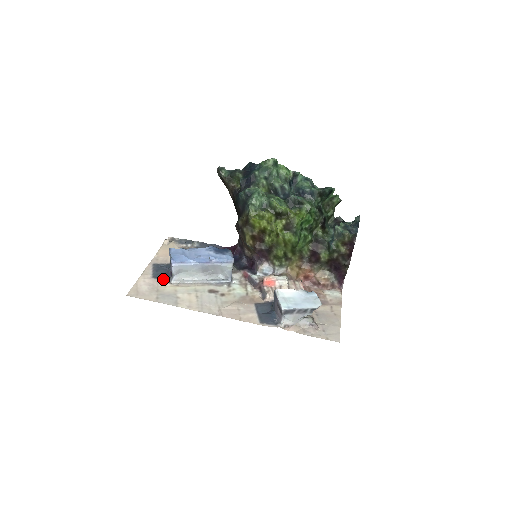
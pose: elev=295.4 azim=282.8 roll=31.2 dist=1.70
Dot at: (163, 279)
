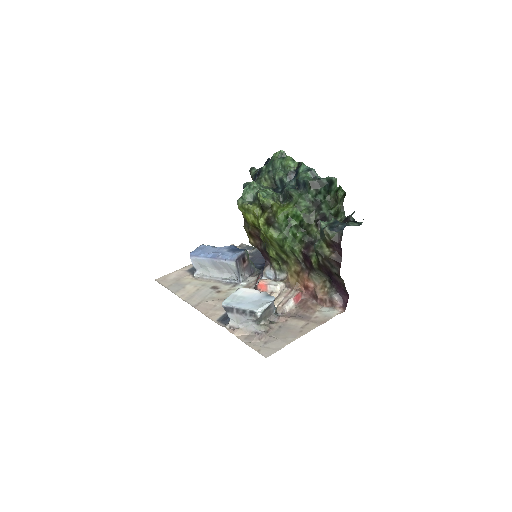
Dot at: (192, 273)
